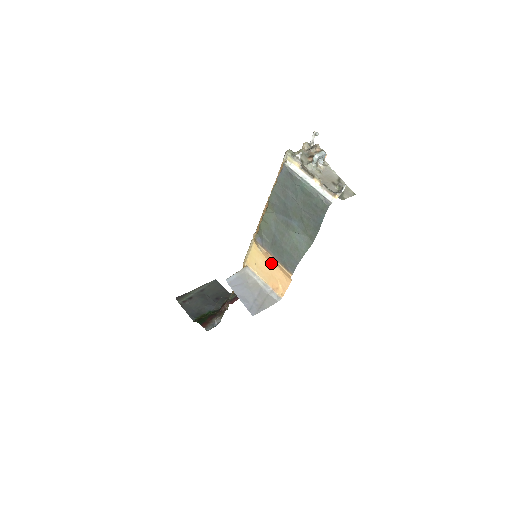
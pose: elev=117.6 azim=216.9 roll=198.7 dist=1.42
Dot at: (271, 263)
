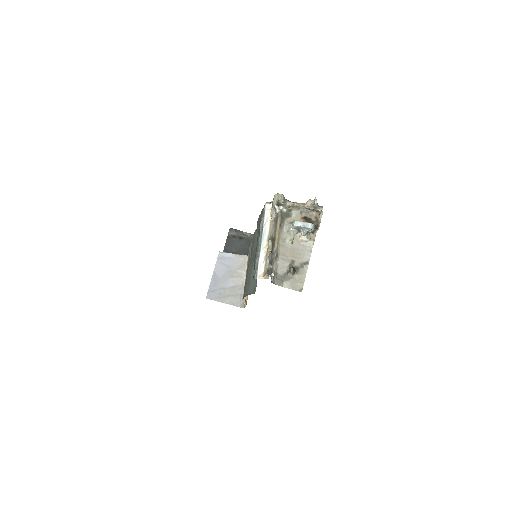
Dot at: occluded
